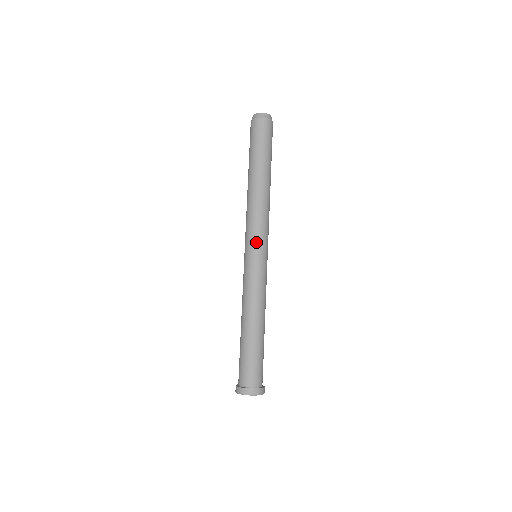
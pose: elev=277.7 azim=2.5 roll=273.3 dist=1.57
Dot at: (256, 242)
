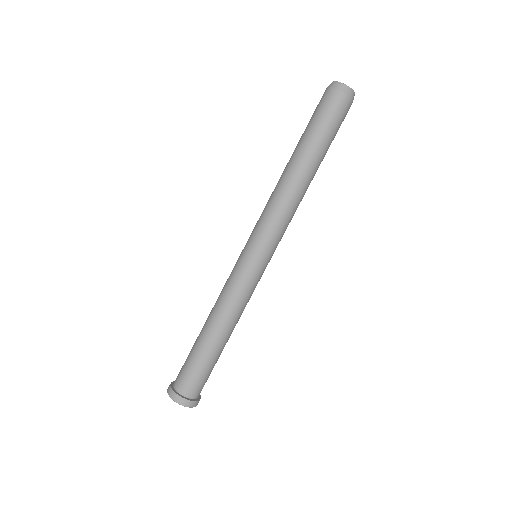
Dot at: (253, 238)
